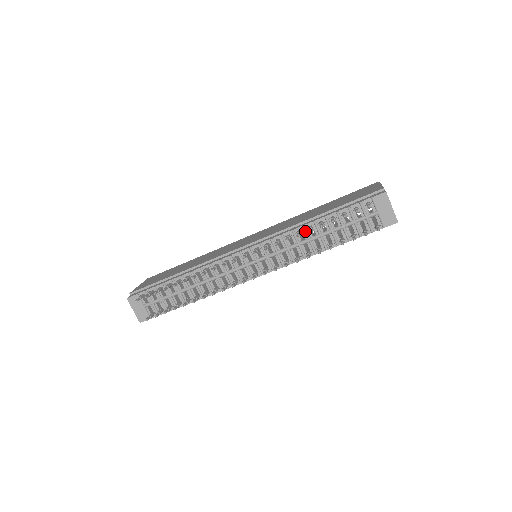
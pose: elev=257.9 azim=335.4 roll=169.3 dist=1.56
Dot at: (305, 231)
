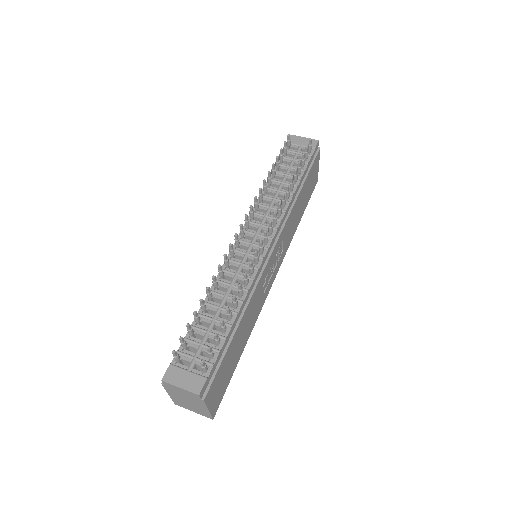
Dot at: (269, 188)
